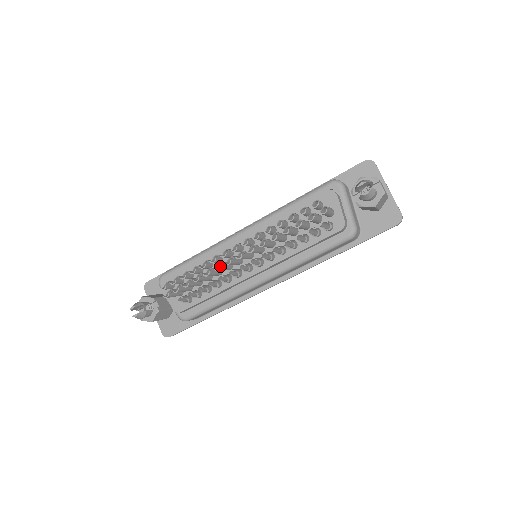
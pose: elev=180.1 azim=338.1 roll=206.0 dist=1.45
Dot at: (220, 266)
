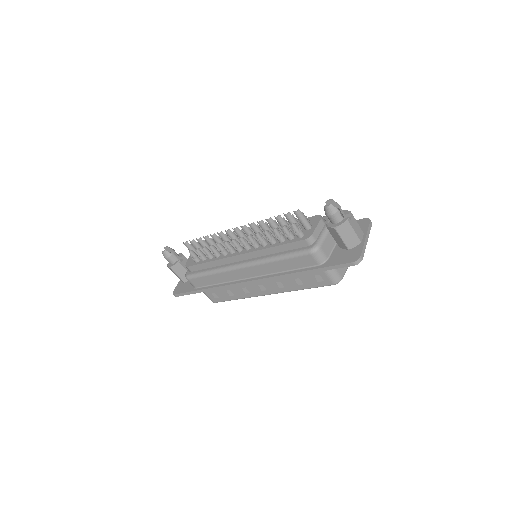
Dot at: occluded
